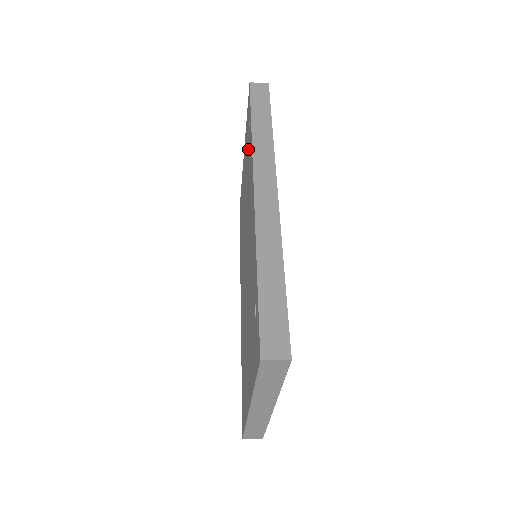
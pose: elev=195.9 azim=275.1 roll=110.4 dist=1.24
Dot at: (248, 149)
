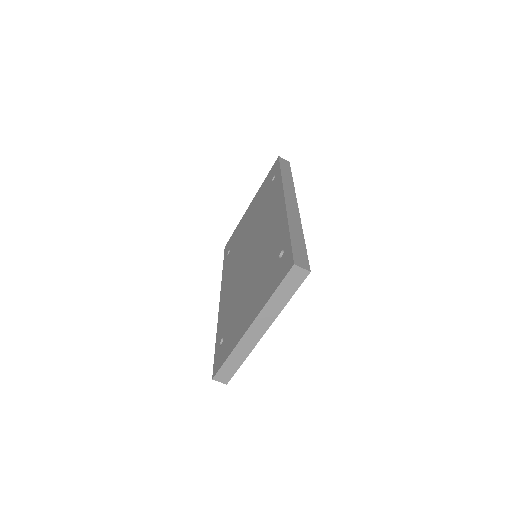
Dot at: (269, 190)
